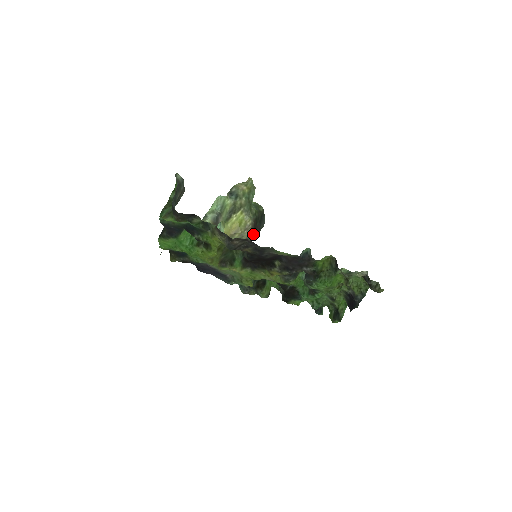
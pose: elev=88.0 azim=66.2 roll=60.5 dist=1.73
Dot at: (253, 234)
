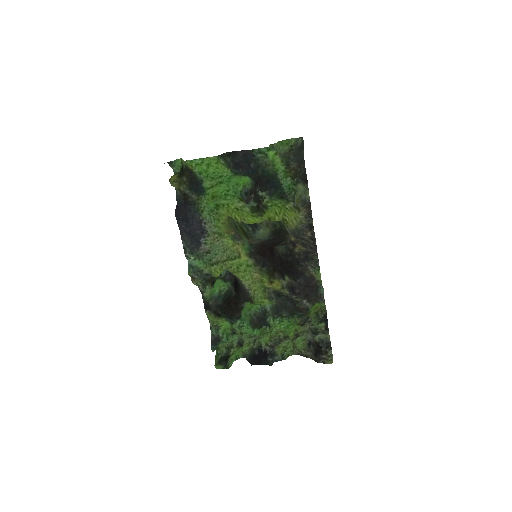
Dot at: (276, 238)
